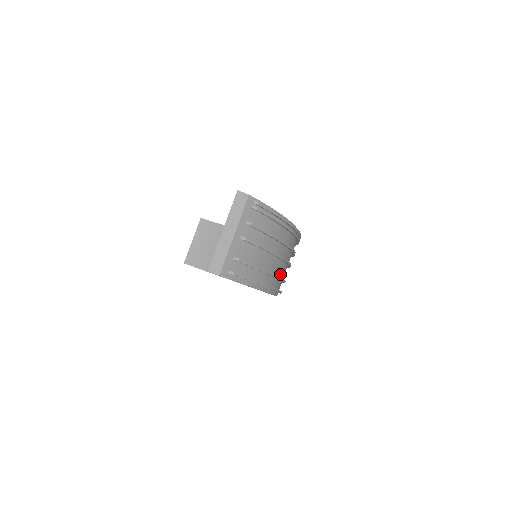
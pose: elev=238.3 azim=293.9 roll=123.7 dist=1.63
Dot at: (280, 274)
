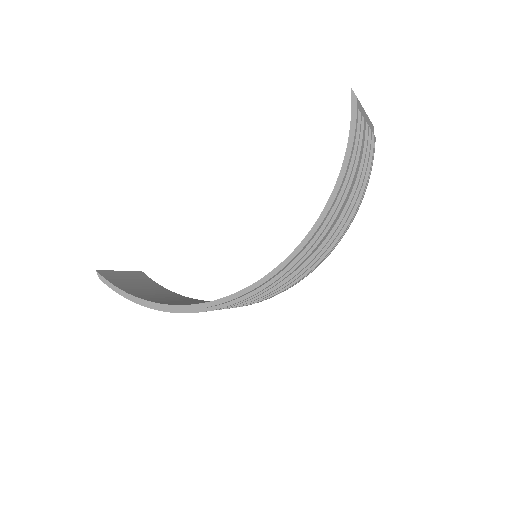
Dot at: (333, 219)
